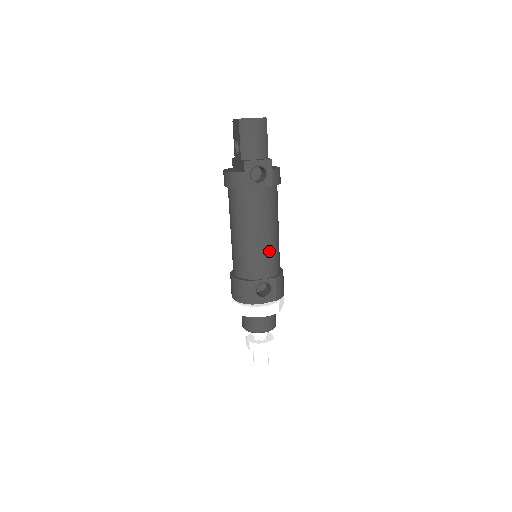
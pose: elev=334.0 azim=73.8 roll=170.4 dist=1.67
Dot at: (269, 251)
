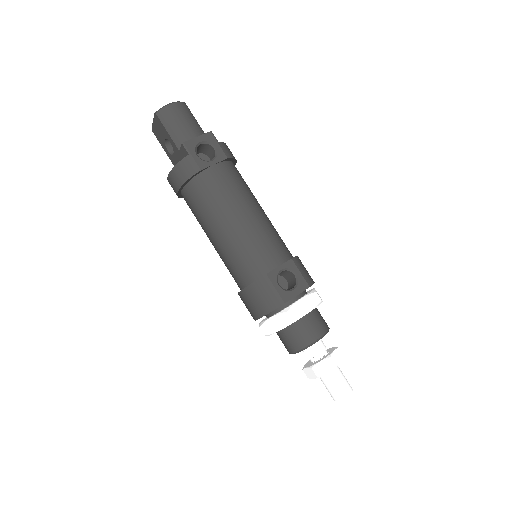
Dot at: (266, 231)
